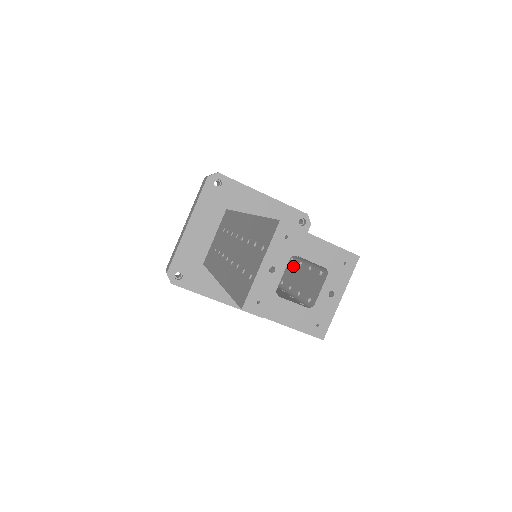
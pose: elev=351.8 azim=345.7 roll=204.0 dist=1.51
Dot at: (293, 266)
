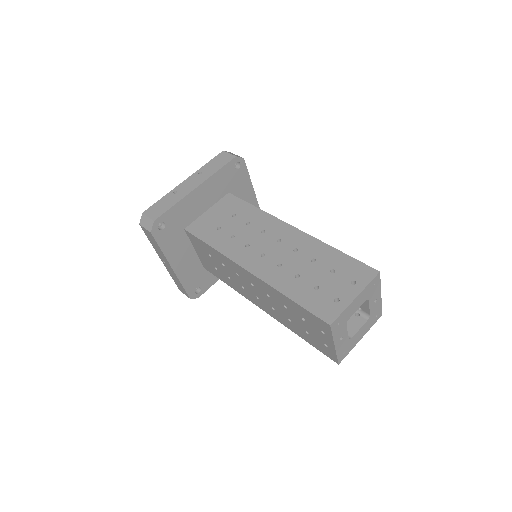
Dot at: occluded
